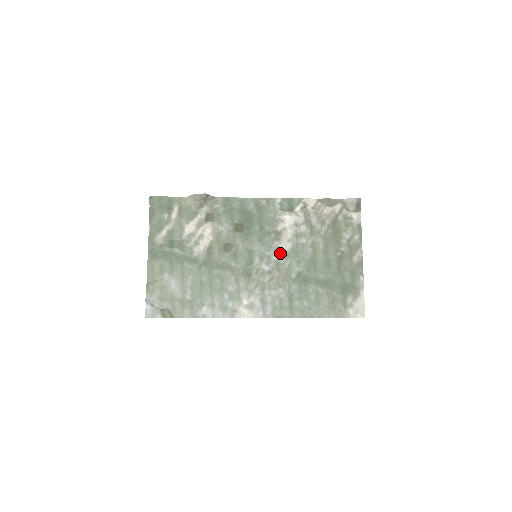
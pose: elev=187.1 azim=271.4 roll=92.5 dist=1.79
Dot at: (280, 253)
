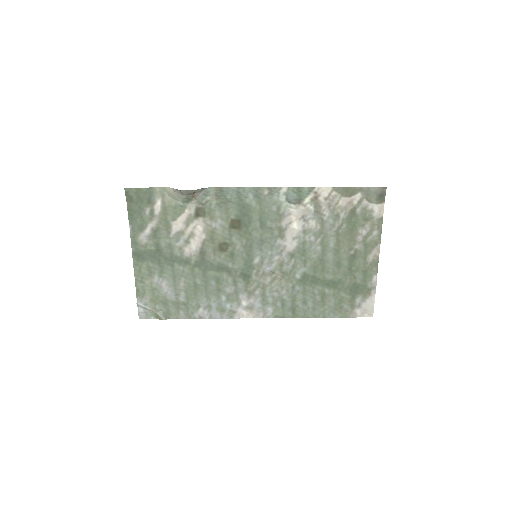
Dot at: (284, 252)
